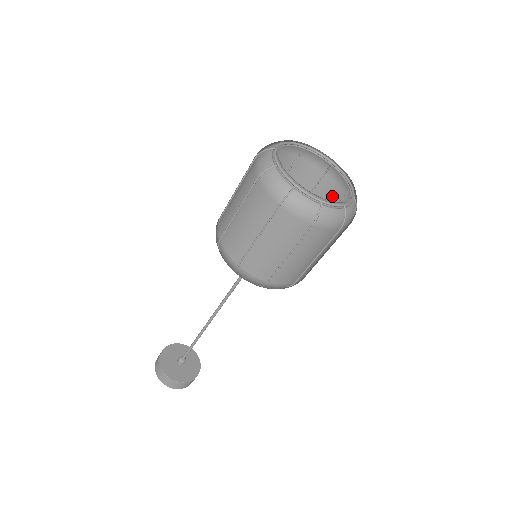
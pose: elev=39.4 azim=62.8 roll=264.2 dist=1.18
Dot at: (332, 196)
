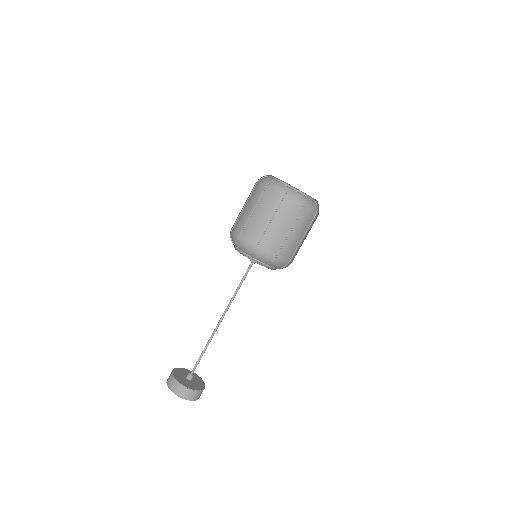
Dot at: occluded
